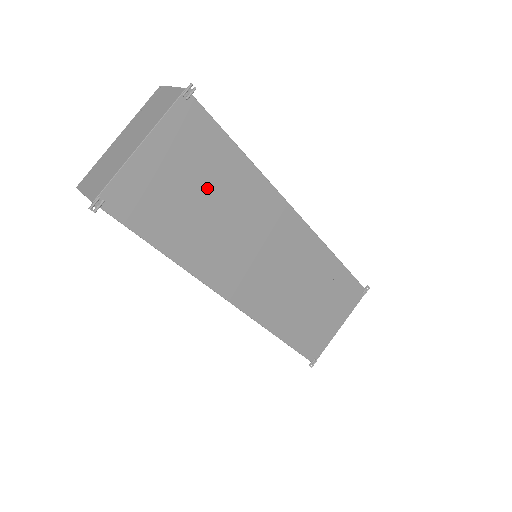
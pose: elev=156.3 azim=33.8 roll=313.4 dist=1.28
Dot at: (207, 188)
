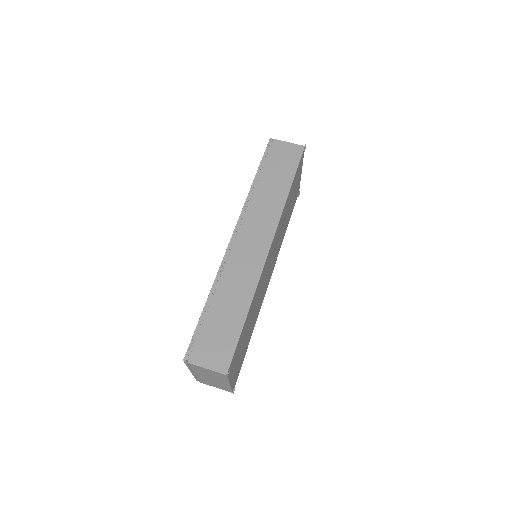
Dot at: (247, 330)
